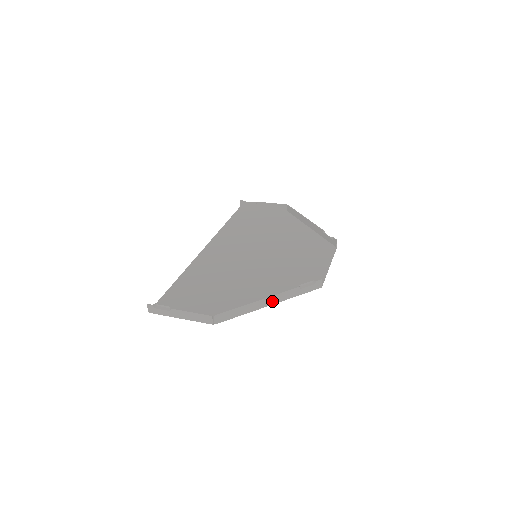
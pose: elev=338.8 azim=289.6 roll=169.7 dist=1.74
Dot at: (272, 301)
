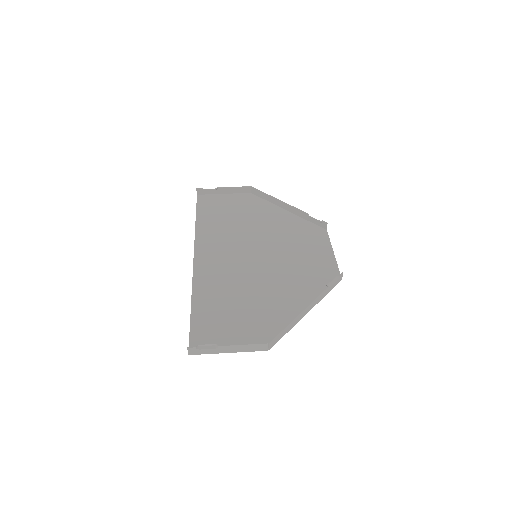
Dot at: (310, 308)
